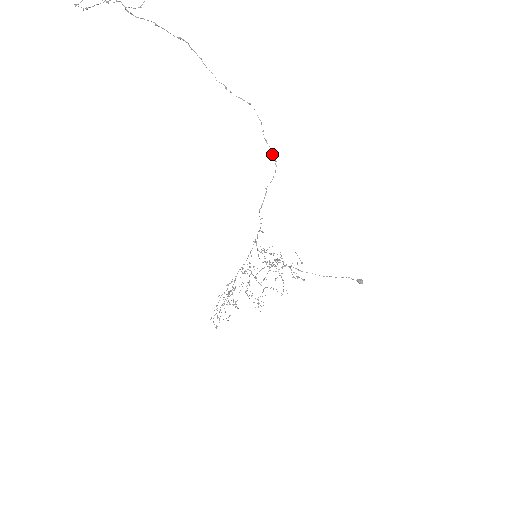
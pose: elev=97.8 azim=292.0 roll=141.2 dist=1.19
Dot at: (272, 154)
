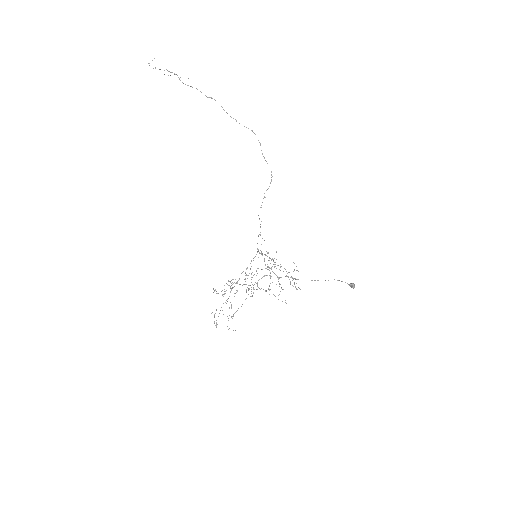
Dot at: occluded
